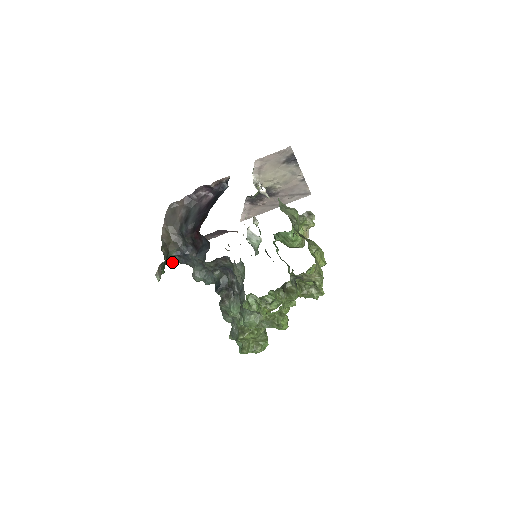
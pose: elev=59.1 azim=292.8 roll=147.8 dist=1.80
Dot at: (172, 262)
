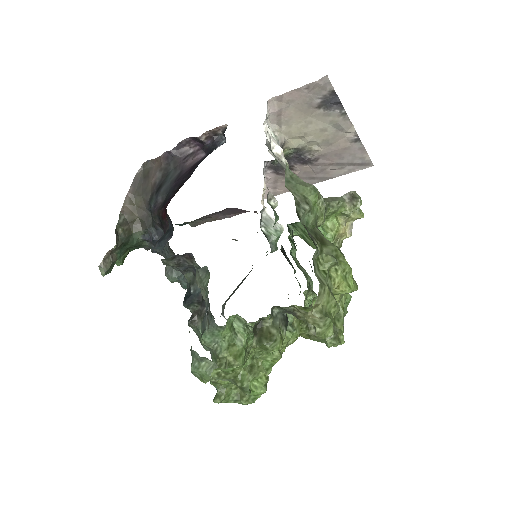
Dot at: (147, 248)
